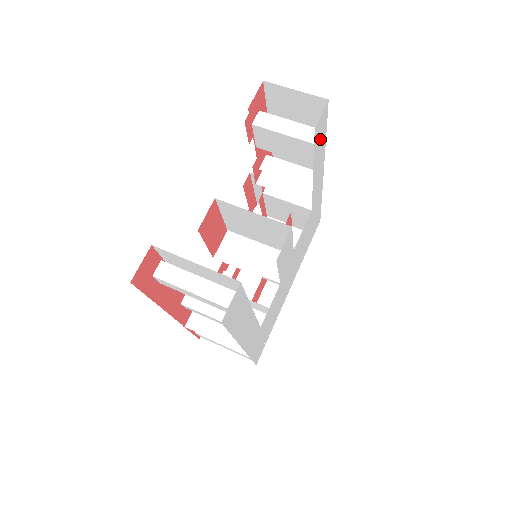
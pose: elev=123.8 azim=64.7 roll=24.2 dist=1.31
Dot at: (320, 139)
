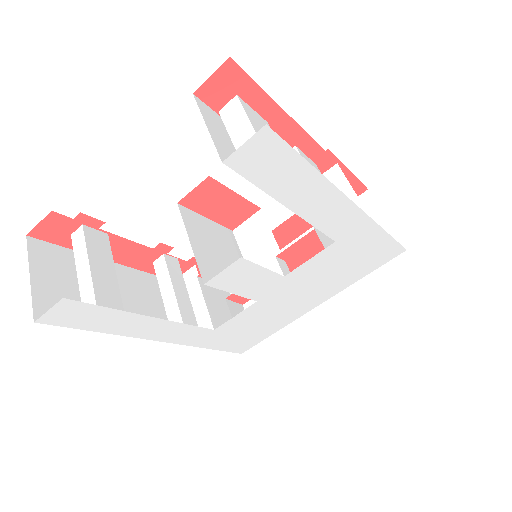
Dot at: (279, 170)
